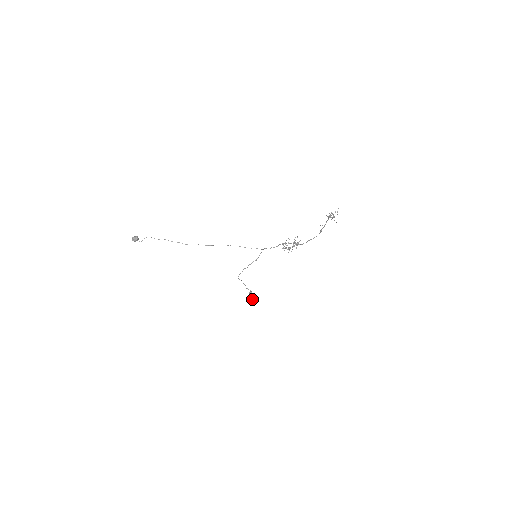
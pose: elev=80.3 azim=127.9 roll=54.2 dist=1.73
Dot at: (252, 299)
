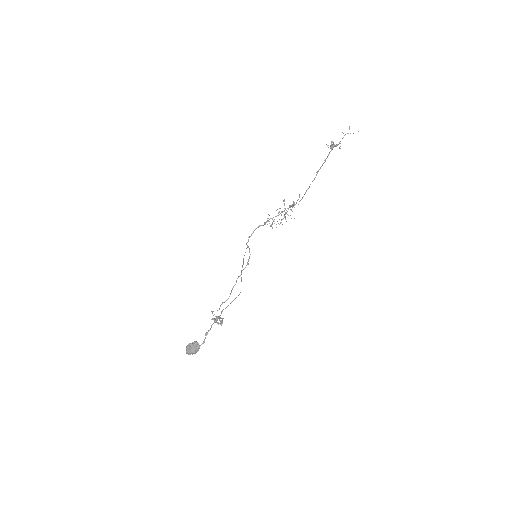
Dot at: occluded
